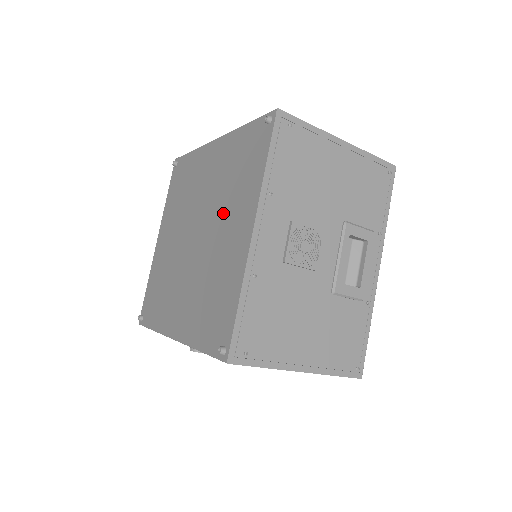
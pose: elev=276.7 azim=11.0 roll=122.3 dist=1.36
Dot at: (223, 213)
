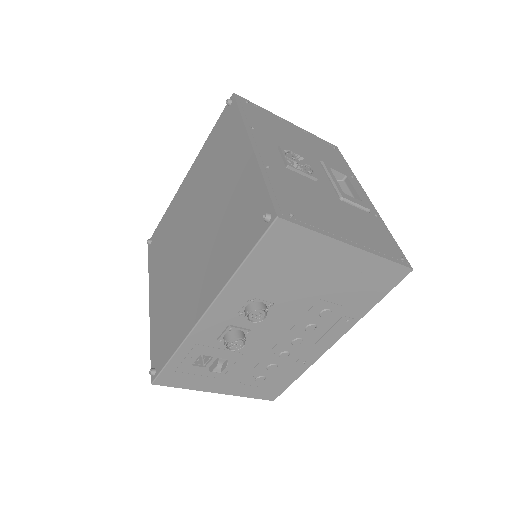
Dot at: (216, 181)
